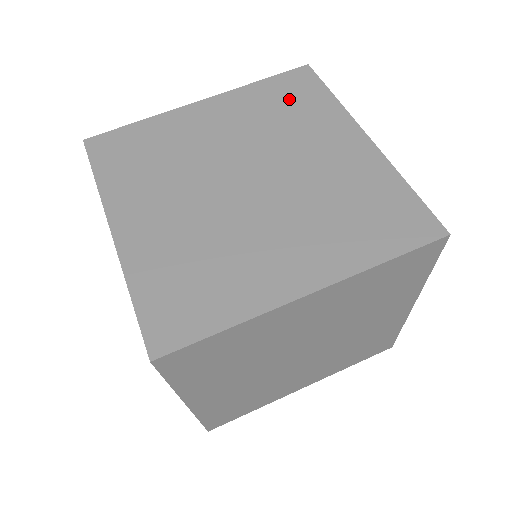
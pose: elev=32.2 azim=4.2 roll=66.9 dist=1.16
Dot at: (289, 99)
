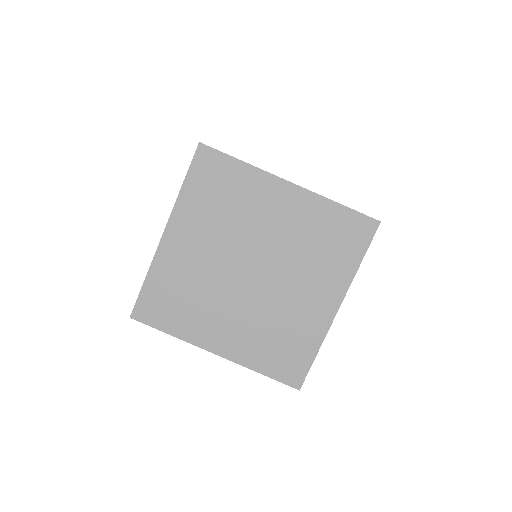
Dot at: occluded
